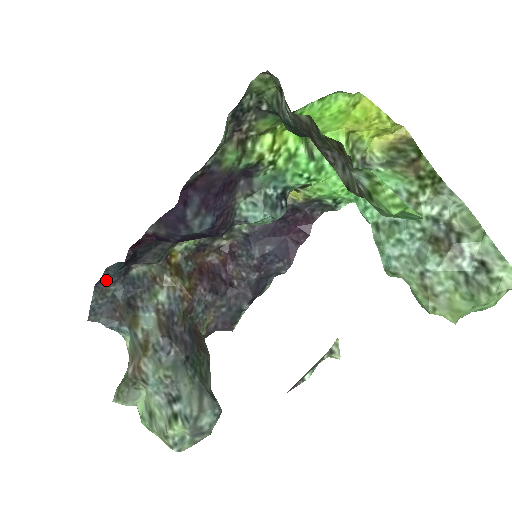
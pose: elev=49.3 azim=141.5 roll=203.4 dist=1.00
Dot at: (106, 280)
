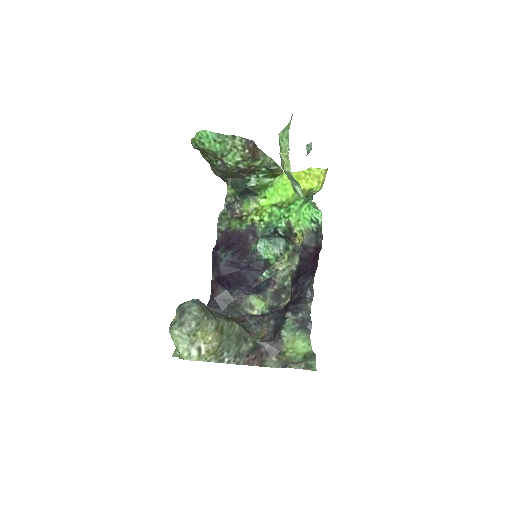
Dot at: occluded
